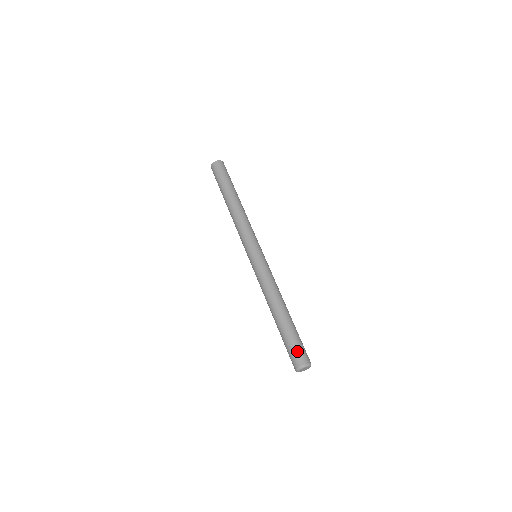
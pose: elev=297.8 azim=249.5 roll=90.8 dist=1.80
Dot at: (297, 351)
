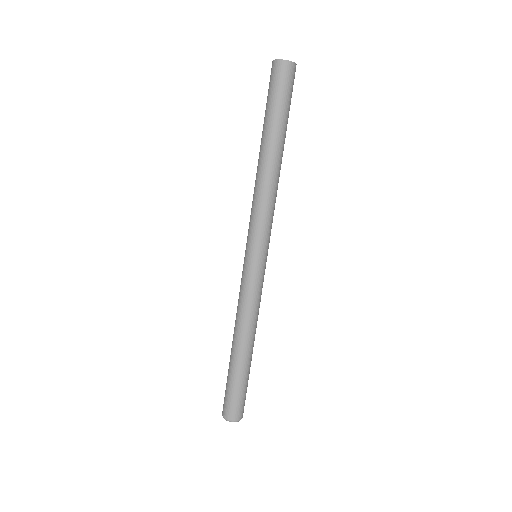
Dot at: (230, 403)
